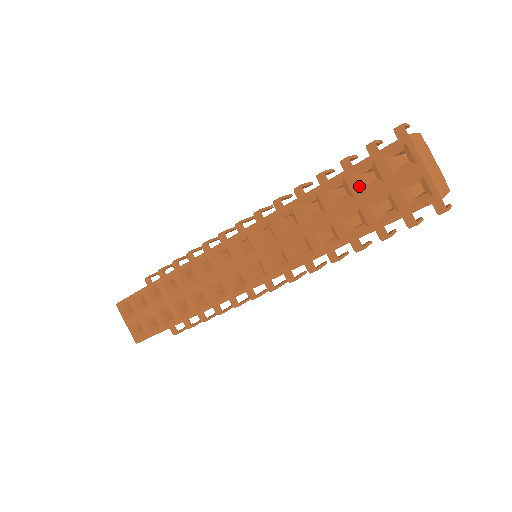
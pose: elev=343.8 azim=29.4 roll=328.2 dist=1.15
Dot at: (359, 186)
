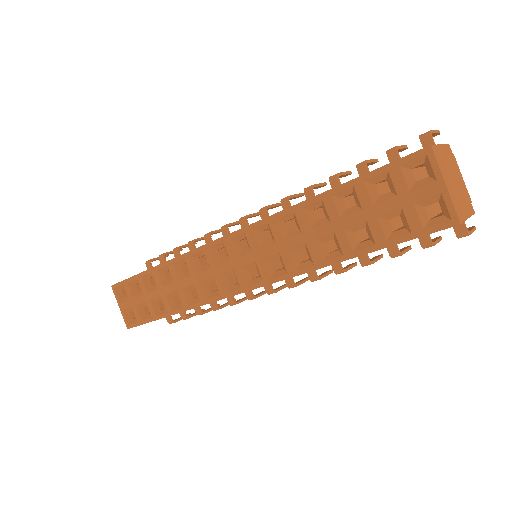
Dot at: (369, 197)
